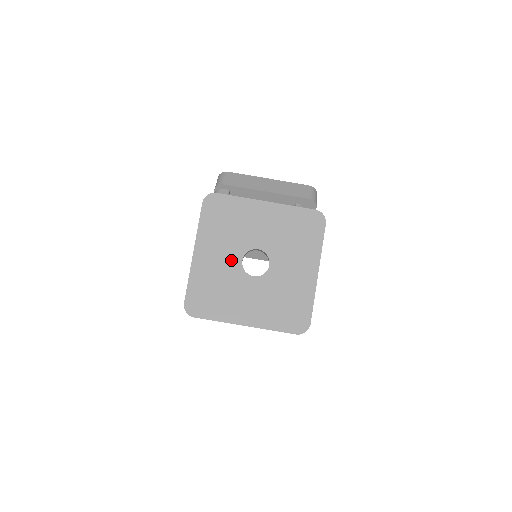
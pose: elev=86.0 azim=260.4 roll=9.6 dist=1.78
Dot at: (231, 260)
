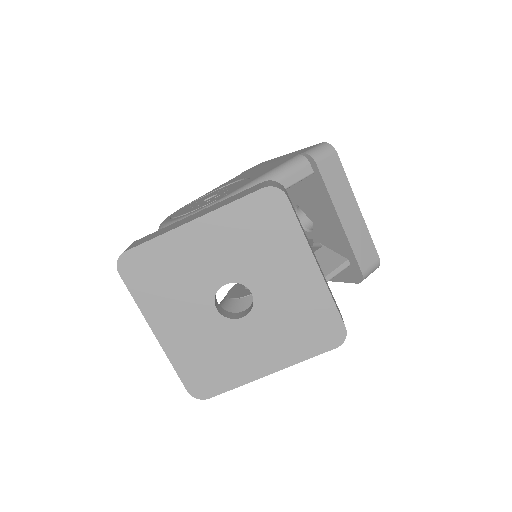
Dot at: (216, 271)
